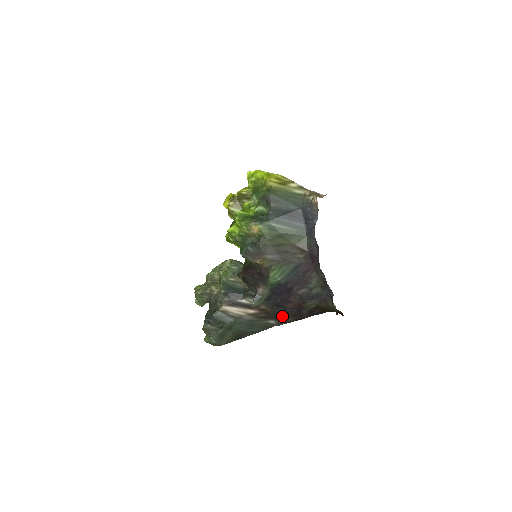
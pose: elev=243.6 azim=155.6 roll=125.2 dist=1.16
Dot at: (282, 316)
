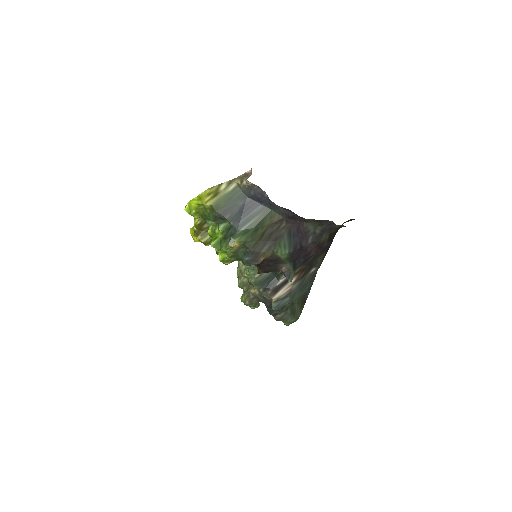
Dot at: (315, 261)
